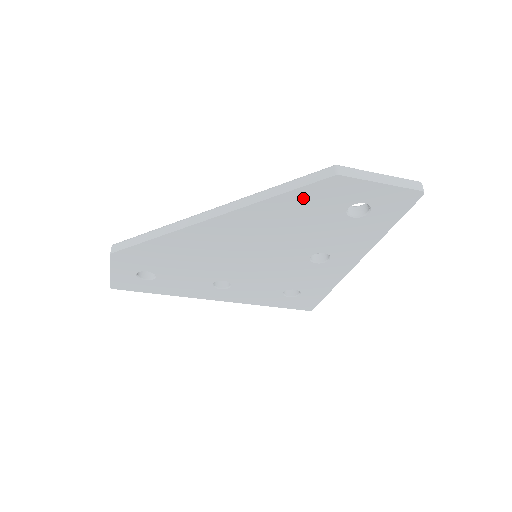
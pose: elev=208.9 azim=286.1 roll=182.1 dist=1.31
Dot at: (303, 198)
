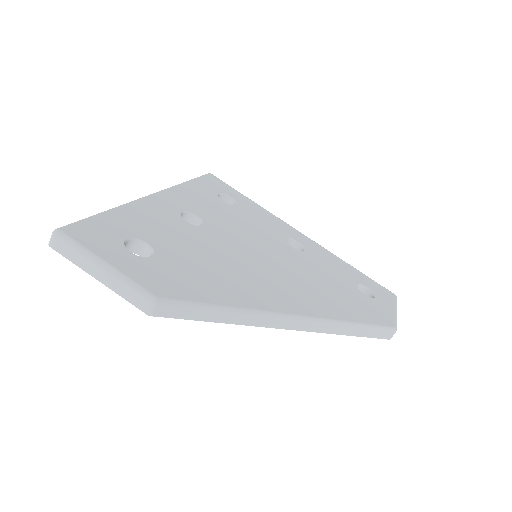
Dot at: occluded
